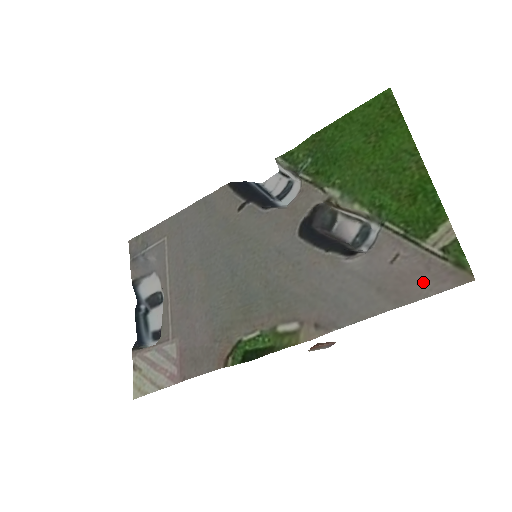
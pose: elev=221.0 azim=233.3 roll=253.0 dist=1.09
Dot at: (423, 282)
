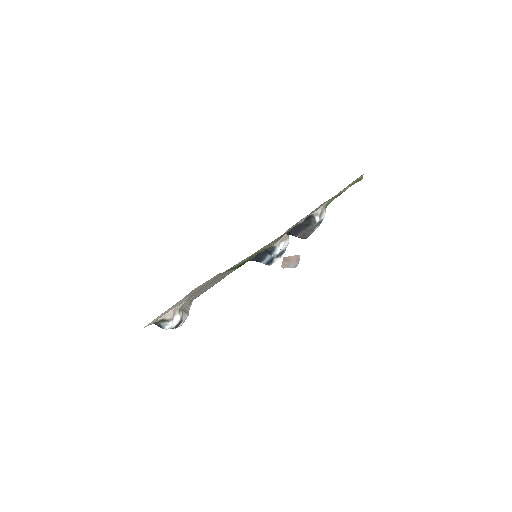
Dot at: occluded
